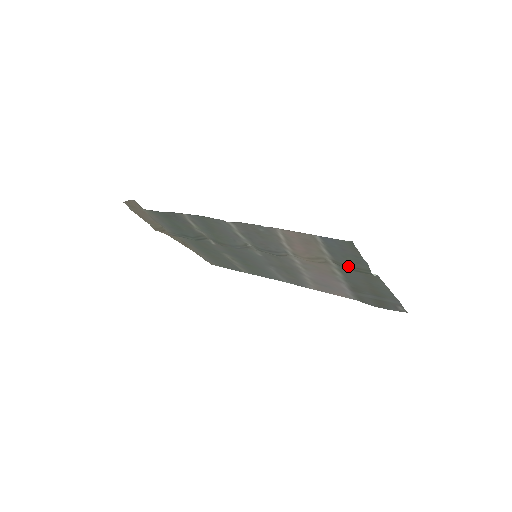
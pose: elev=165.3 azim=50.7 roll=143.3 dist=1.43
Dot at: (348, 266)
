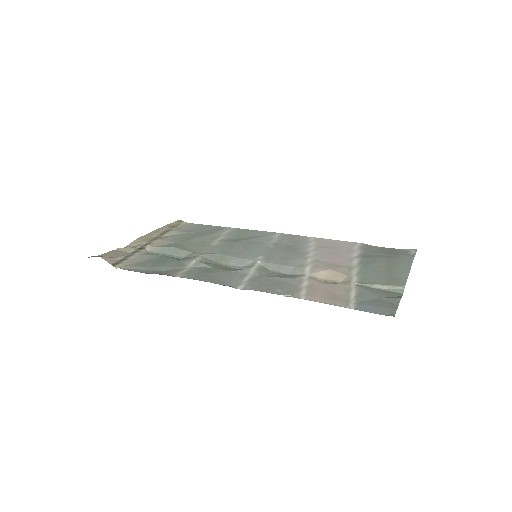
Dot at: (376, 292)
